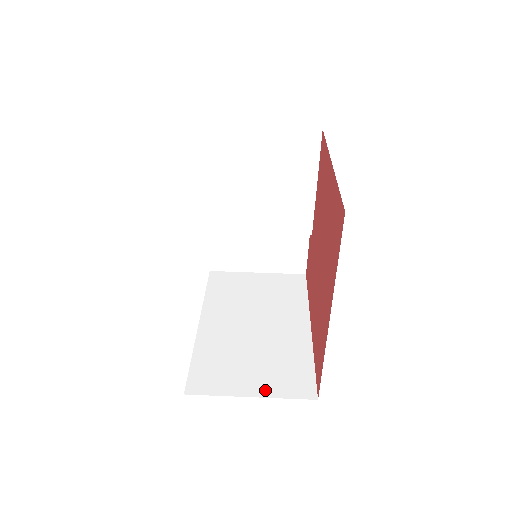
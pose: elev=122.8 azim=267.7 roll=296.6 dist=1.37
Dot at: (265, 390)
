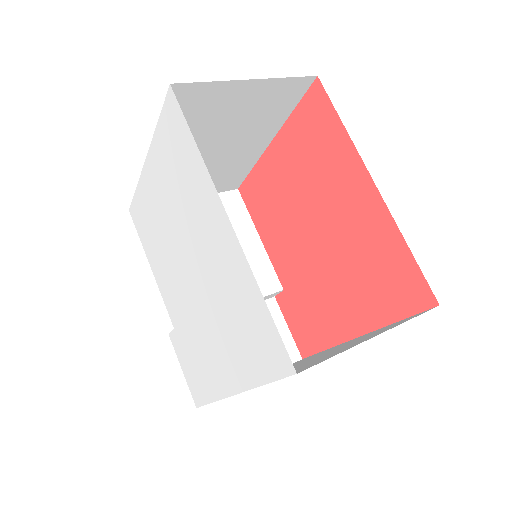
Dot at: occluded
